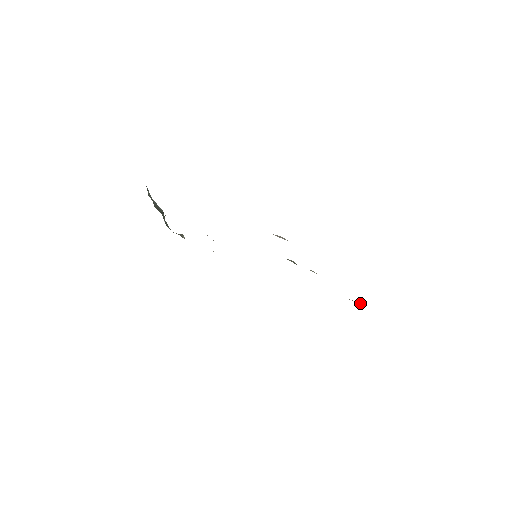
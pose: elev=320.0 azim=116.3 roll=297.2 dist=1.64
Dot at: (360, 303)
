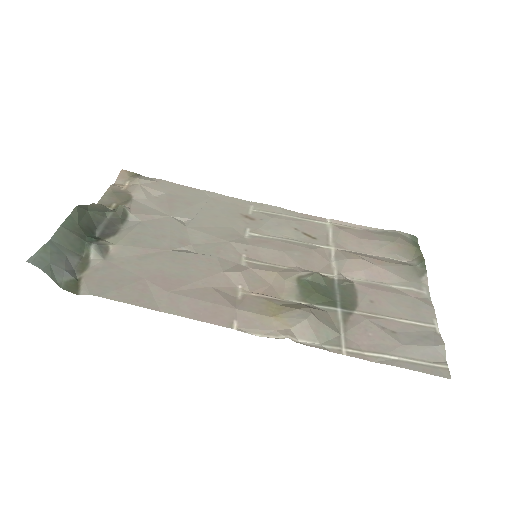
Dot at: (407, 261)
